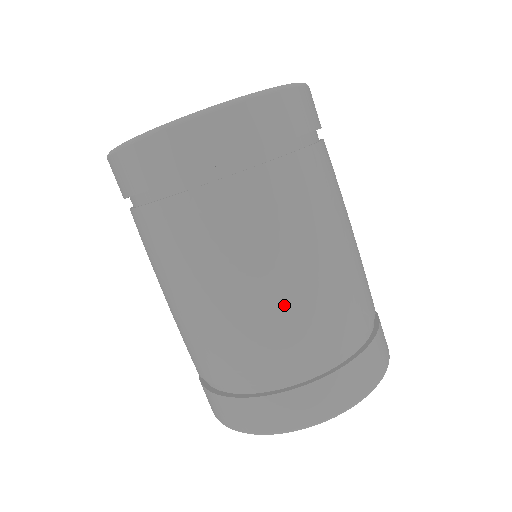
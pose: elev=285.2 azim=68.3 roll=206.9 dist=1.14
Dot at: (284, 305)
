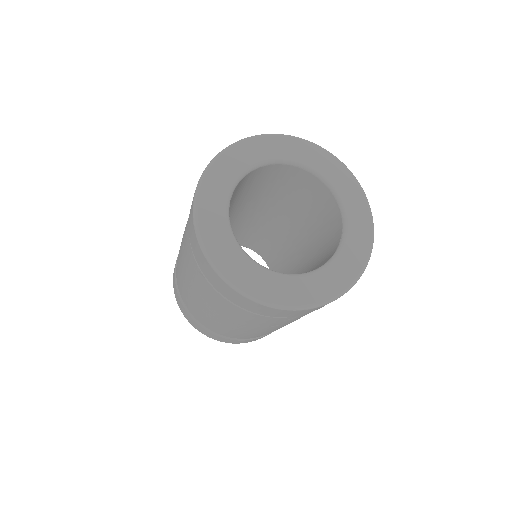
Dot at: (209, 318)
